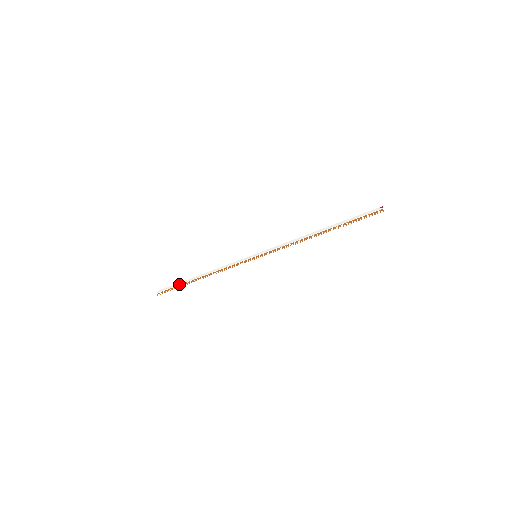
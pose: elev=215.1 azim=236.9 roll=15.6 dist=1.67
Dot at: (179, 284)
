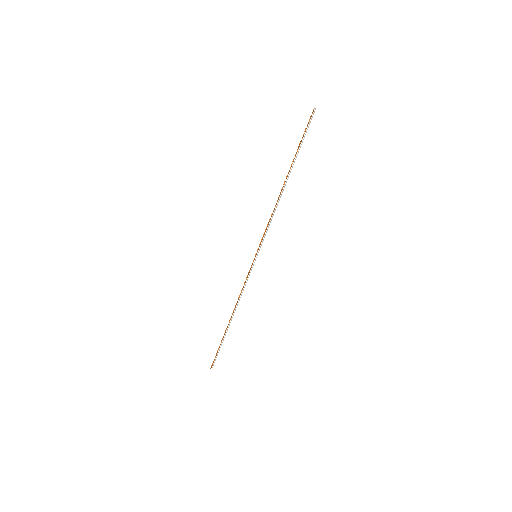
Dot at: occluded
